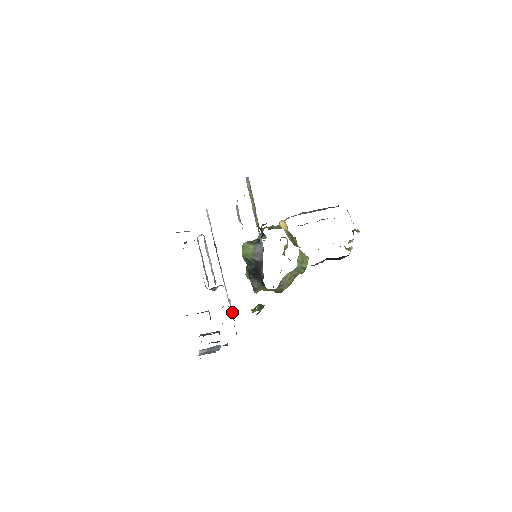
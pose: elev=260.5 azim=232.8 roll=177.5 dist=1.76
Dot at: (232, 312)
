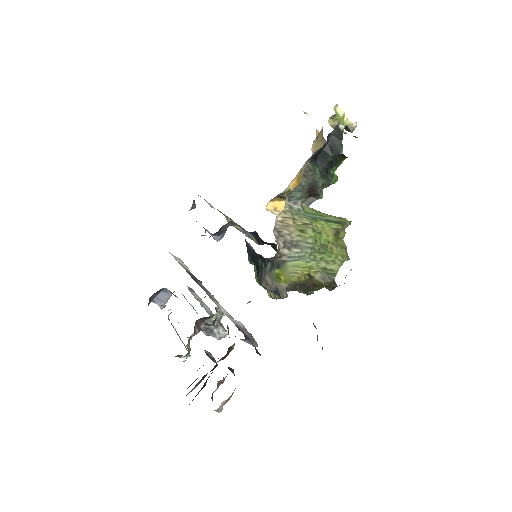
Dot at: (243, 330)
